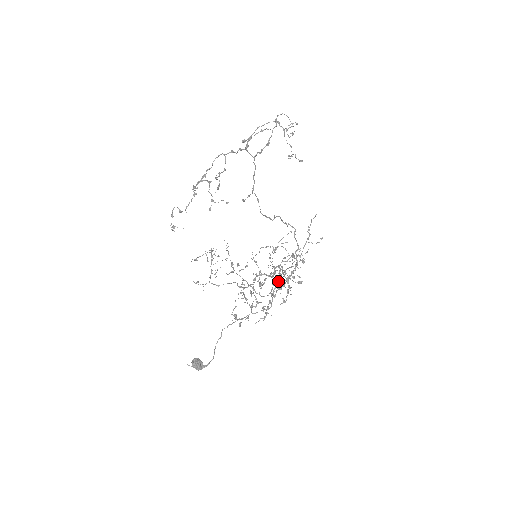
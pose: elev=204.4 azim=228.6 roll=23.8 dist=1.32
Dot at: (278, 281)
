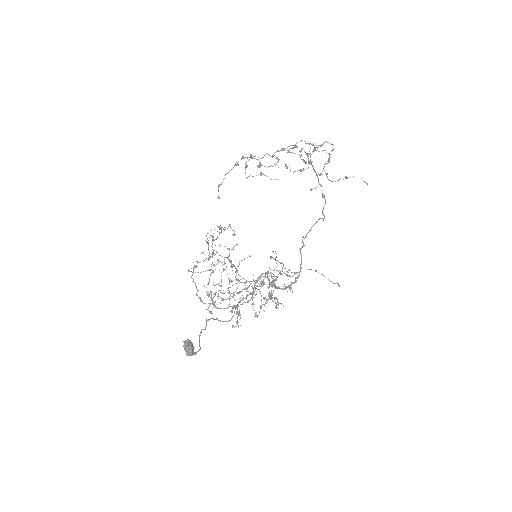
Dot at: occluded
